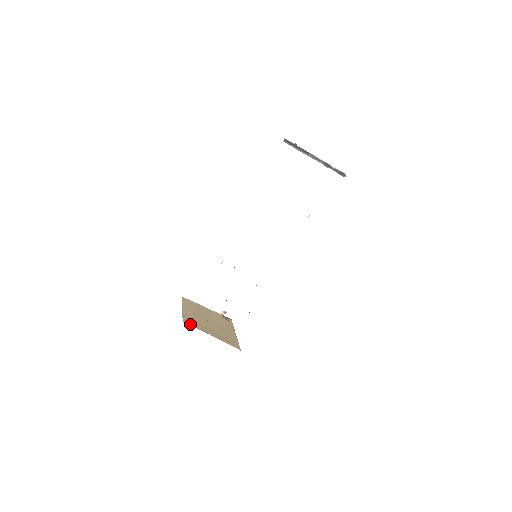
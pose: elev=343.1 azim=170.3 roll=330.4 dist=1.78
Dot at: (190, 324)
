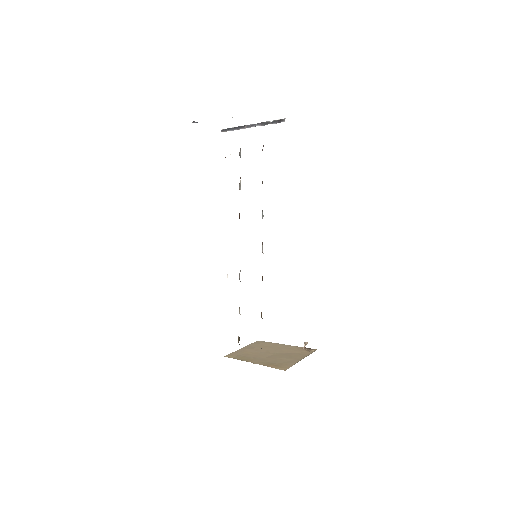
Dot at: occluded
